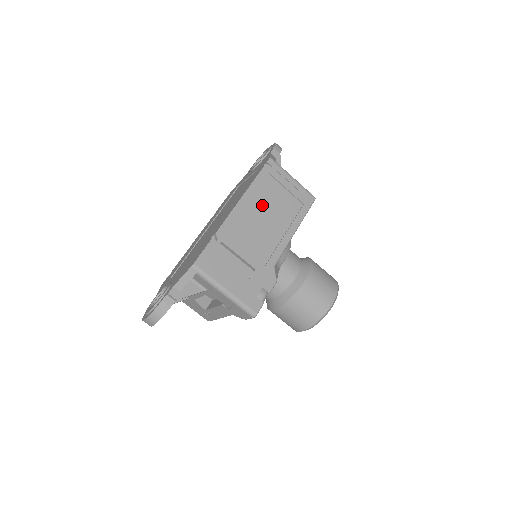
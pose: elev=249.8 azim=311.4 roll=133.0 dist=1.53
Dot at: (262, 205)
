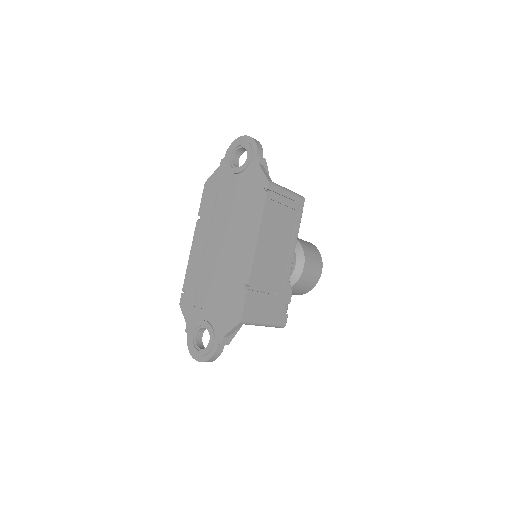
Dot at: (272, 234)
